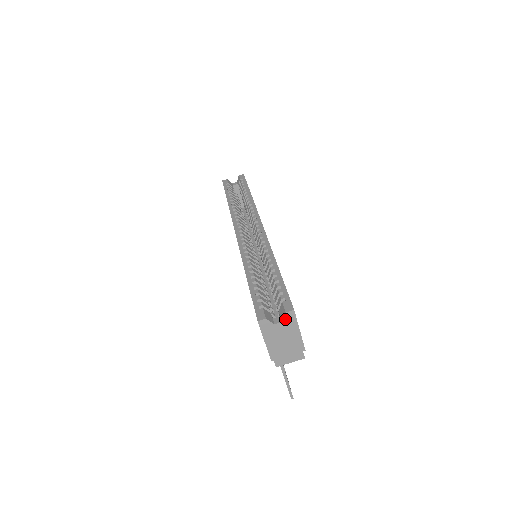
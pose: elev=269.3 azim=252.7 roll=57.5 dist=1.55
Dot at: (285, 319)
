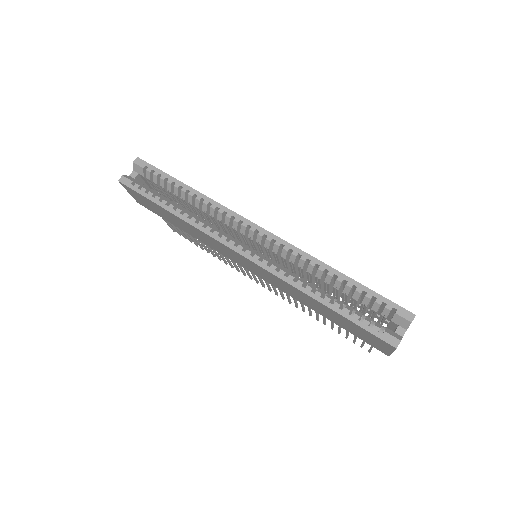
Dot at: occluded
